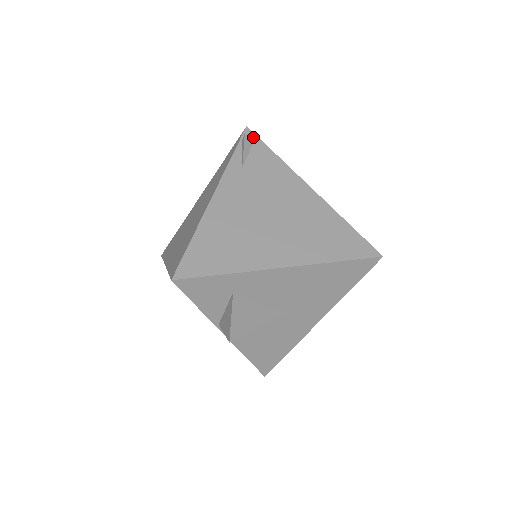
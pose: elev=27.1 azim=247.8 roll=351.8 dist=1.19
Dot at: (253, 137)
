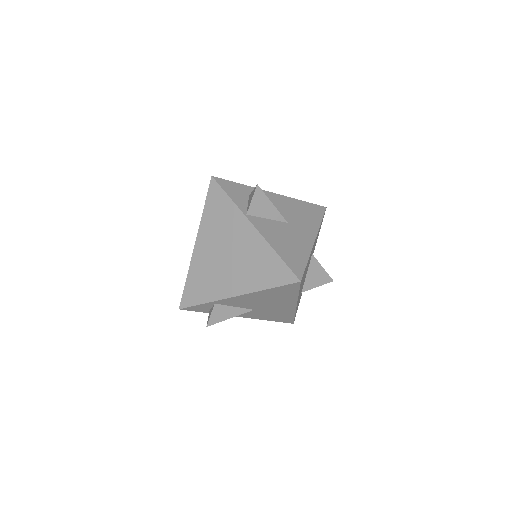
Dot at: occluded
